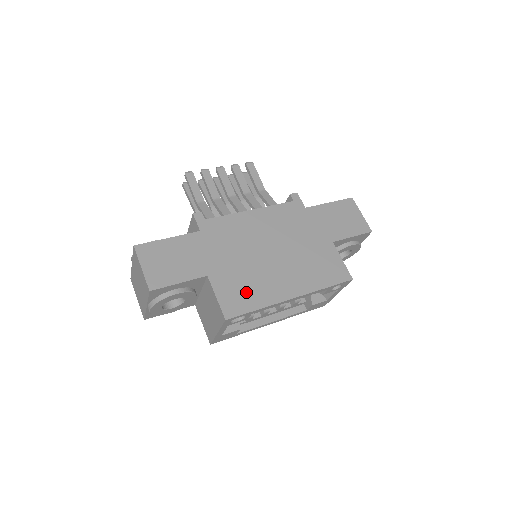
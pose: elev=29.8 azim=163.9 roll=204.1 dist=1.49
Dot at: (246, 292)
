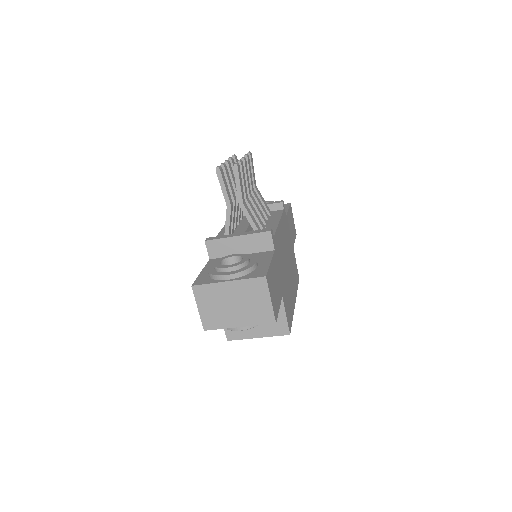
Dot at: (289, 306)
